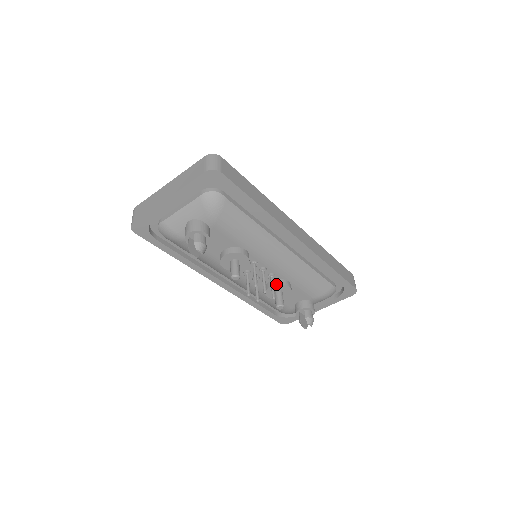
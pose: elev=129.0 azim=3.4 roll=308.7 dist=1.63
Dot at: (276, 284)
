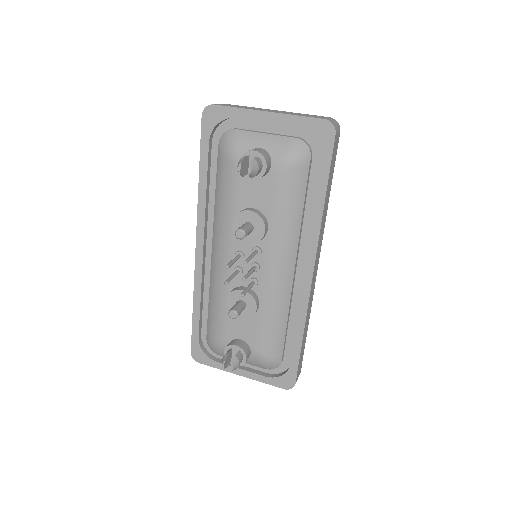
Dot at: (250, 293)
